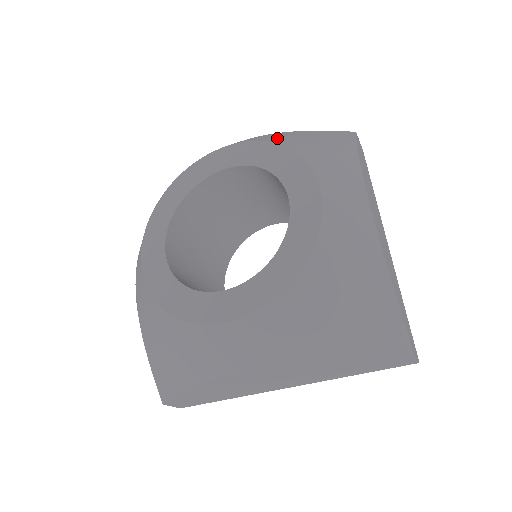
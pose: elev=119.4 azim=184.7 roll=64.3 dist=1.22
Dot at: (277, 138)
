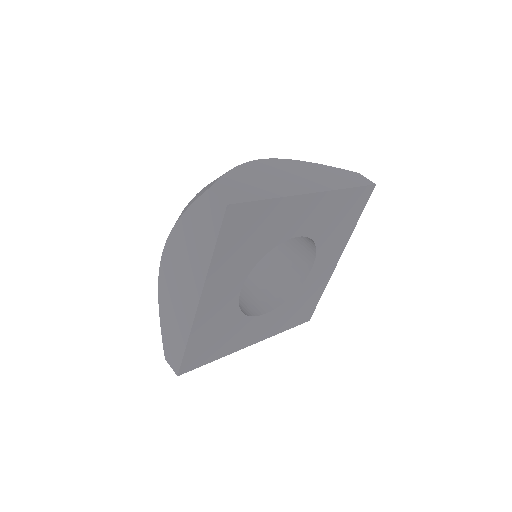
Dot at: occluded
